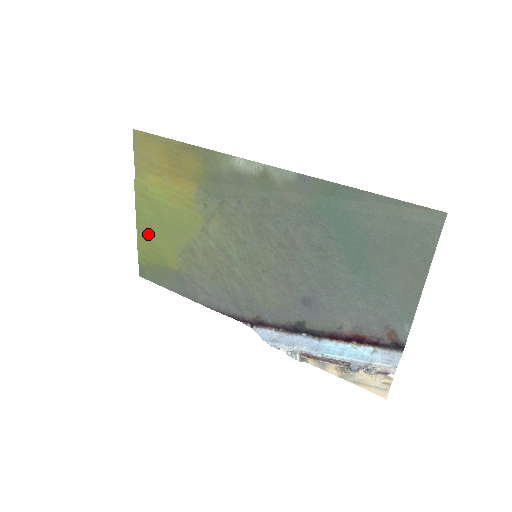
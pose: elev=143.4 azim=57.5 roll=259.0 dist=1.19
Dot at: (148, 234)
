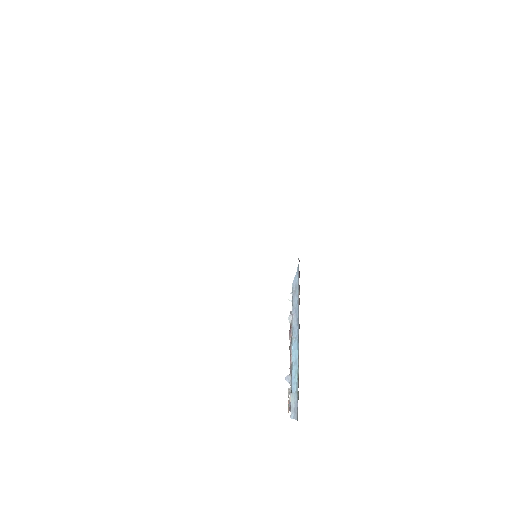
Dot at: occluded
